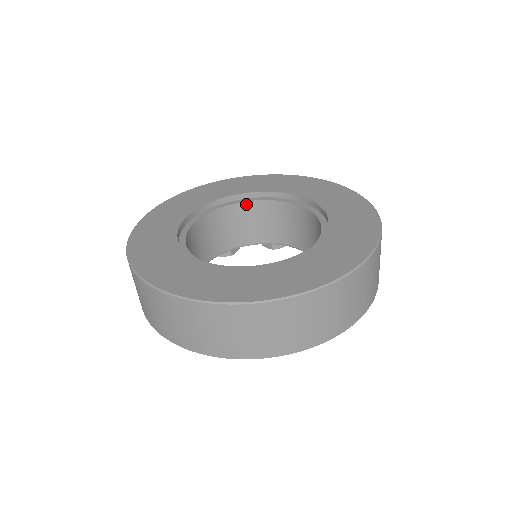
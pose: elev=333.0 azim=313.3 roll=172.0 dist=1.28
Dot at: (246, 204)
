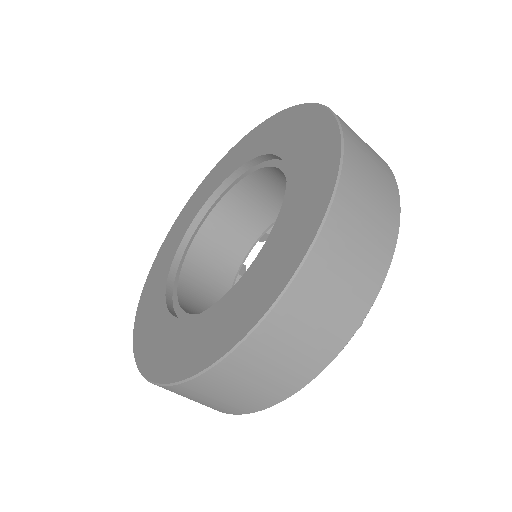
Dot at: (238, 187)
